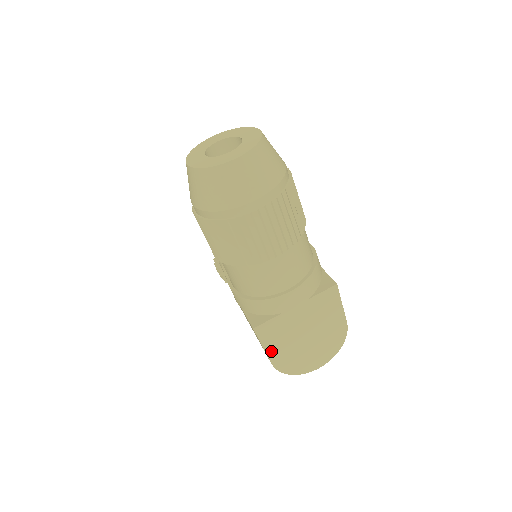
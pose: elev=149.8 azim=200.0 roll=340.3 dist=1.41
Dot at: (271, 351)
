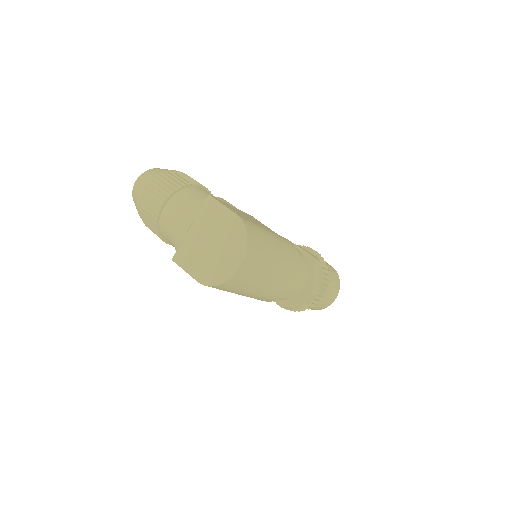
Dot at: (192, 271)
